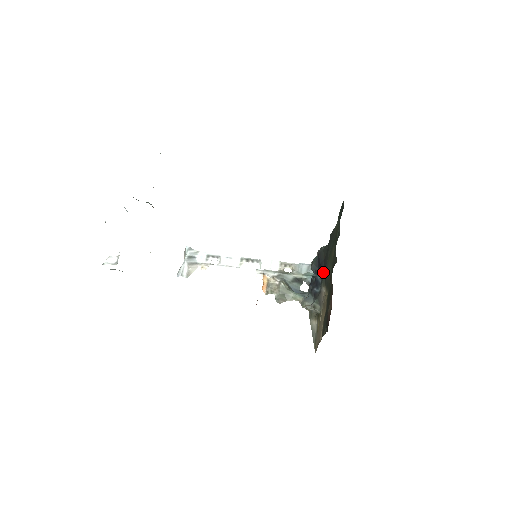
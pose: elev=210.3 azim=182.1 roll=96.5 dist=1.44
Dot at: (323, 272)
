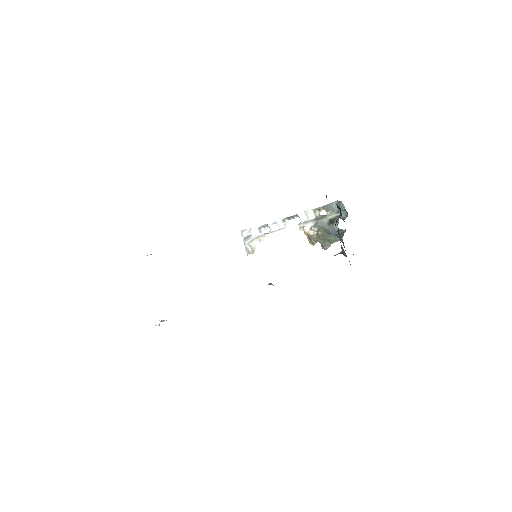
Dot at: occluded
